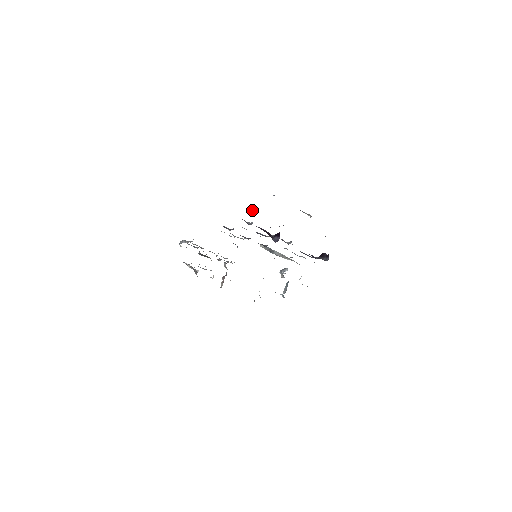
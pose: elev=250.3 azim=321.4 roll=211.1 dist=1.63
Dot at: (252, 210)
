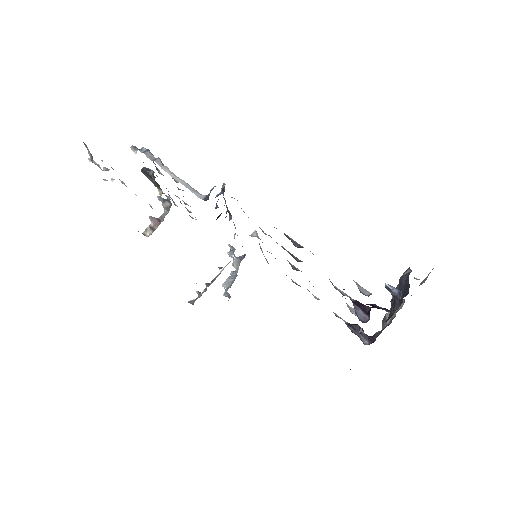
Dot at: (393, 290)
